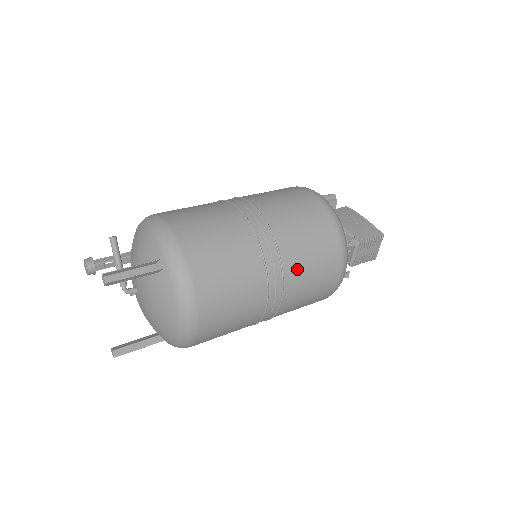
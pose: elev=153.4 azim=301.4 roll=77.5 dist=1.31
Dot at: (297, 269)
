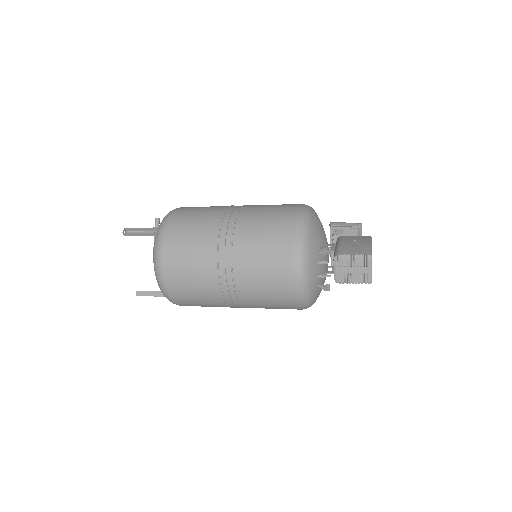
Dot at: (246, 254)
